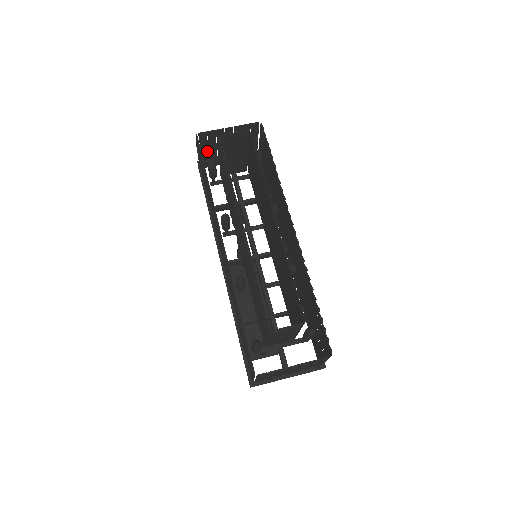
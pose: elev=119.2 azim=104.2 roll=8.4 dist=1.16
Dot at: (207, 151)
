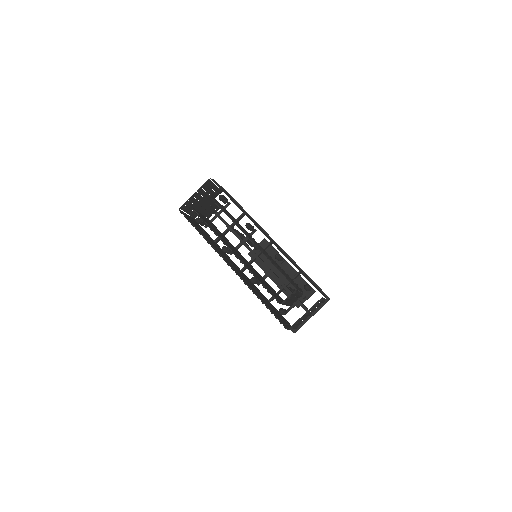
Dot at: (191, 211)
